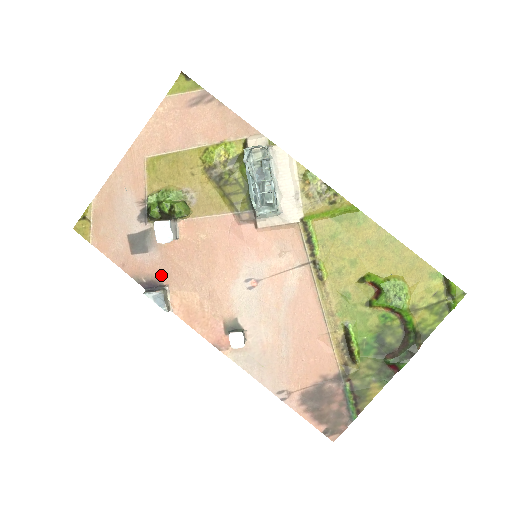
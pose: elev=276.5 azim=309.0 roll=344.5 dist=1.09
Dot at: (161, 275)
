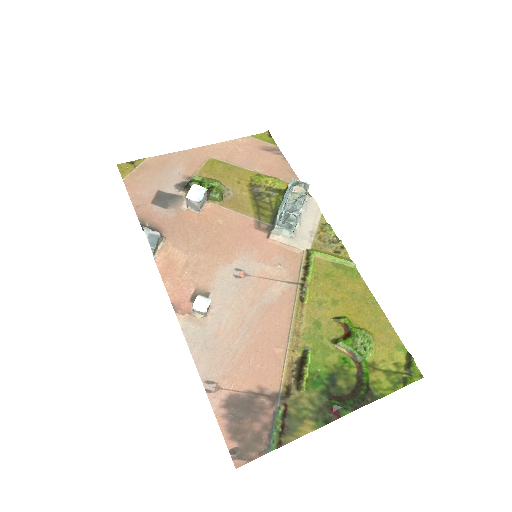
Dot at: (165, 228)
